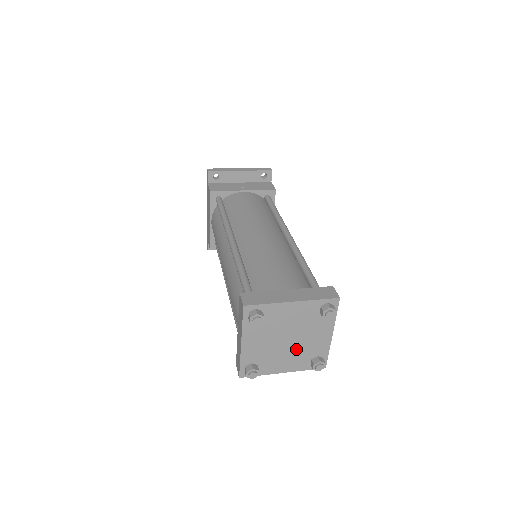
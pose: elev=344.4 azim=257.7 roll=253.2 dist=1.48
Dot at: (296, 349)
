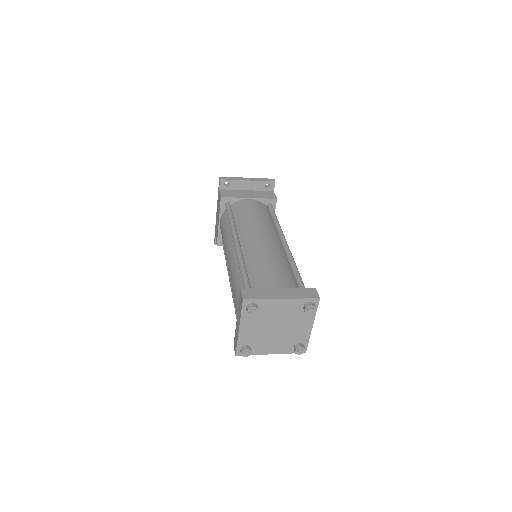
Dot at: (283, 336)
